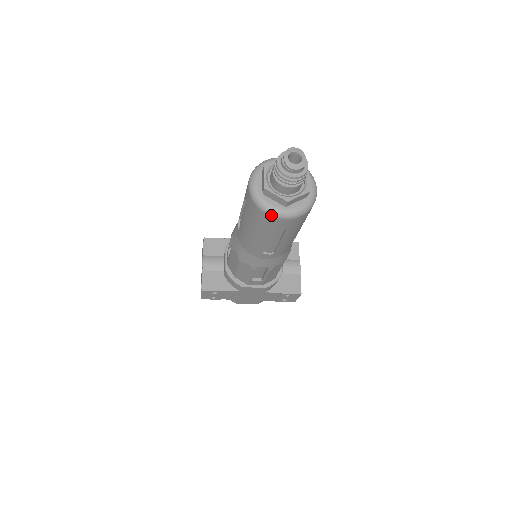
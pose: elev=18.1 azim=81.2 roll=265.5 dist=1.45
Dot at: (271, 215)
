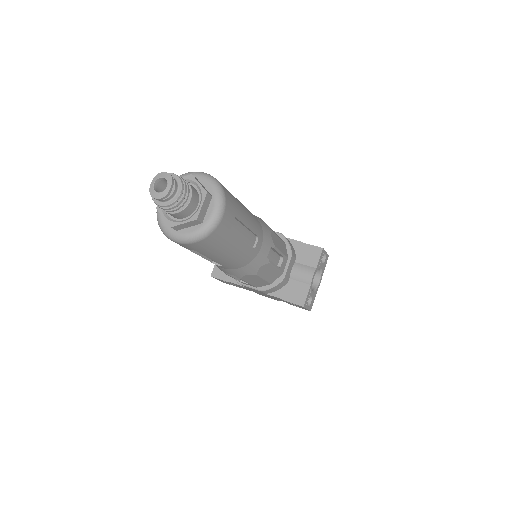
Dot at: (166, 236)
